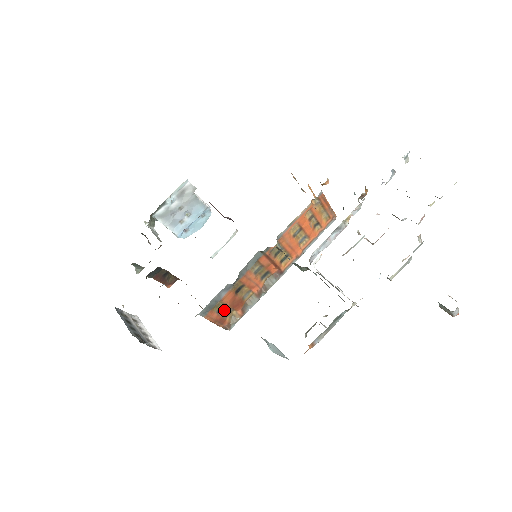
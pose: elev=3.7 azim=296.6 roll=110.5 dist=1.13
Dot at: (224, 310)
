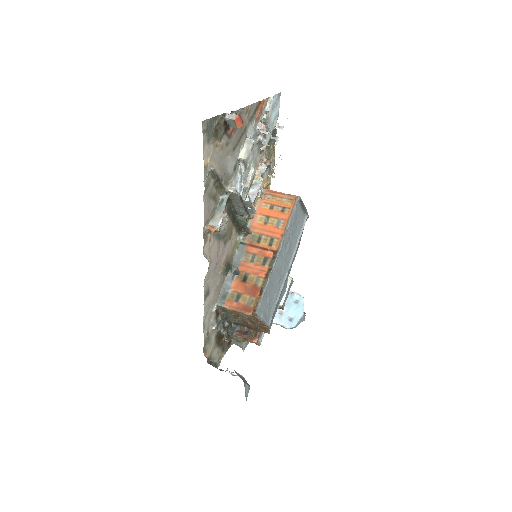
Dot at: (243, 299)
